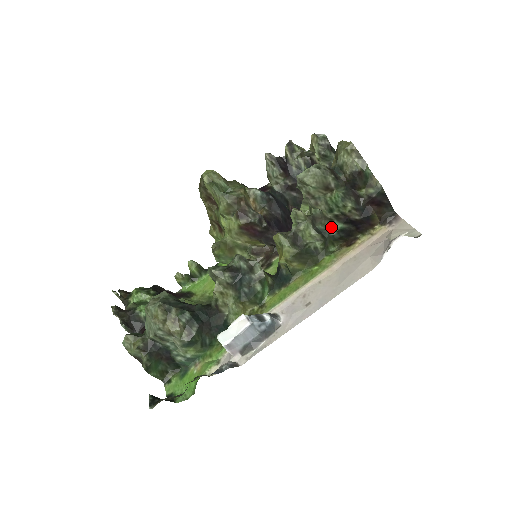
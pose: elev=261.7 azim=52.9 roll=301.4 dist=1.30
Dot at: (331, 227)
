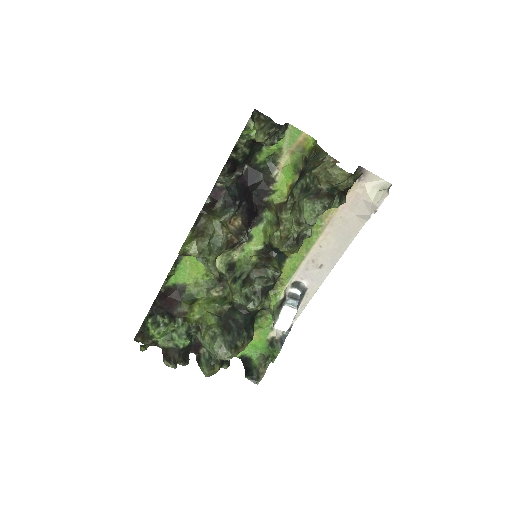
Dot at: occluded
